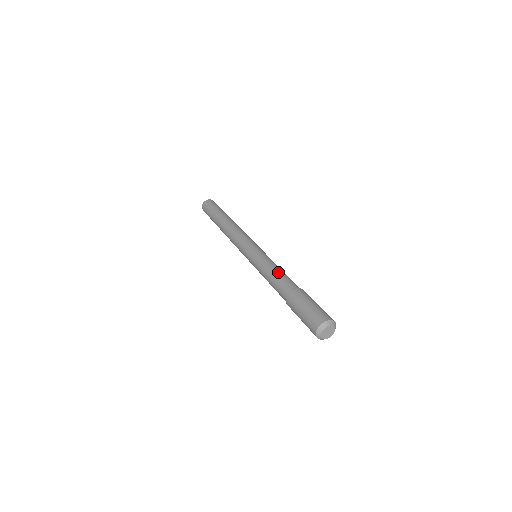
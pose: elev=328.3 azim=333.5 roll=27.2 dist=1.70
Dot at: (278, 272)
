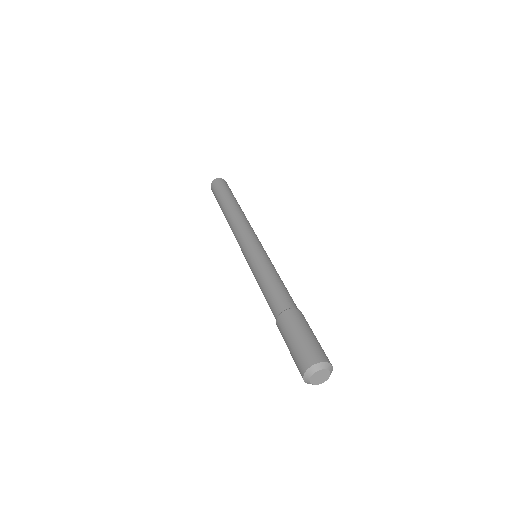
Dot at: occluded
